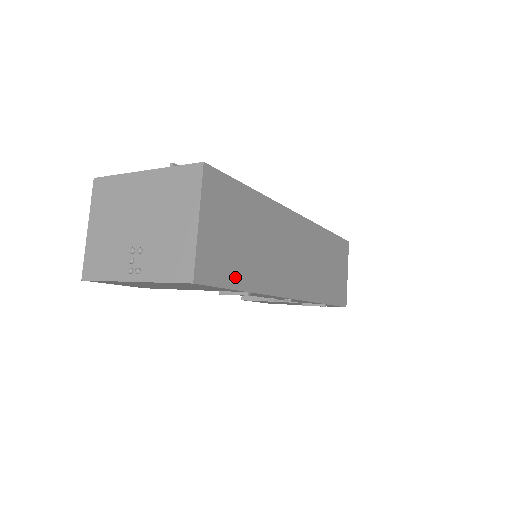
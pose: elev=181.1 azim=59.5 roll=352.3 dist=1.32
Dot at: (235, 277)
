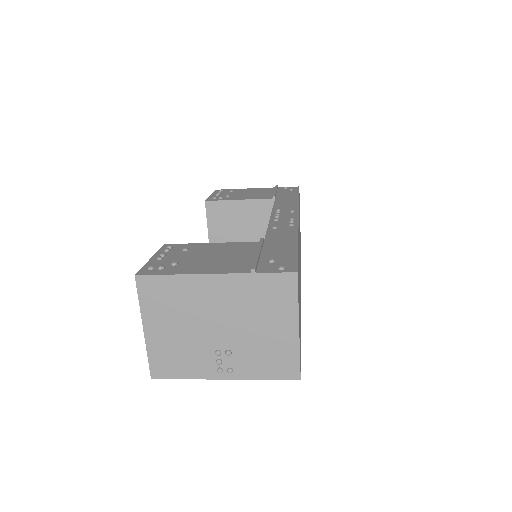
Dot at: (300, 334)
